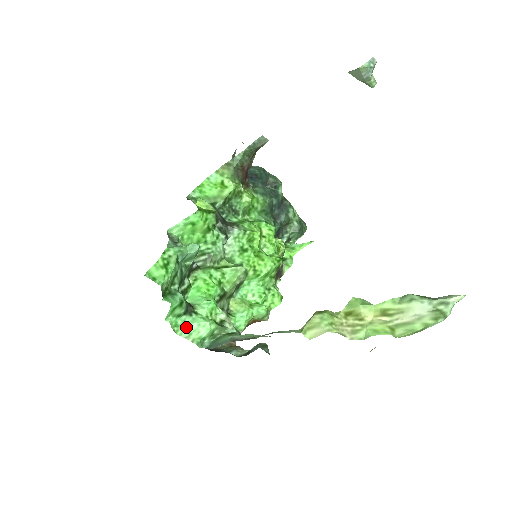
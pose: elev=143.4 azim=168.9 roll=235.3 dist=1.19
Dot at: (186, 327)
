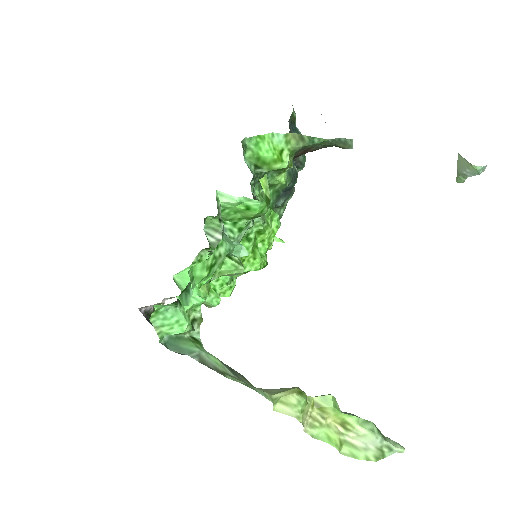
Dot at: (164, 317)
